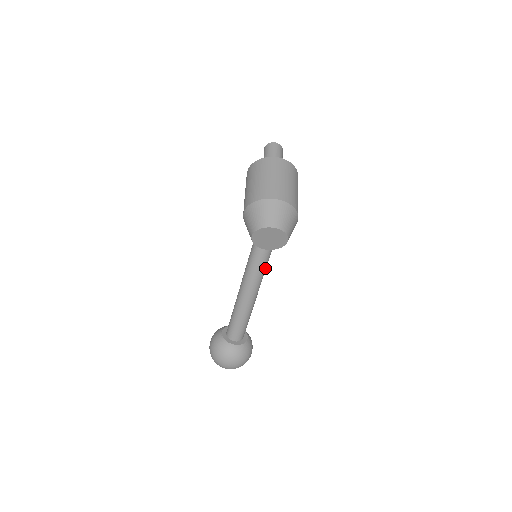
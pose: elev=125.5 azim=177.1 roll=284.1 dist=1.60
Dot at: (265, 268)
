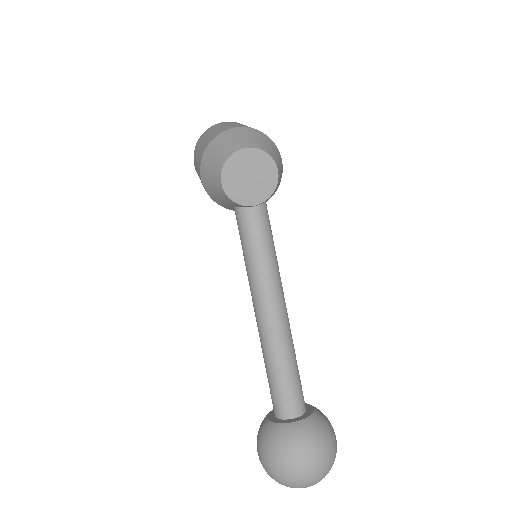
Dot at: (273, 249)
